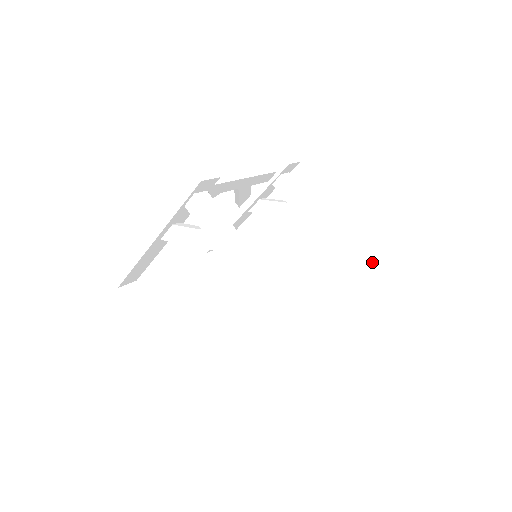
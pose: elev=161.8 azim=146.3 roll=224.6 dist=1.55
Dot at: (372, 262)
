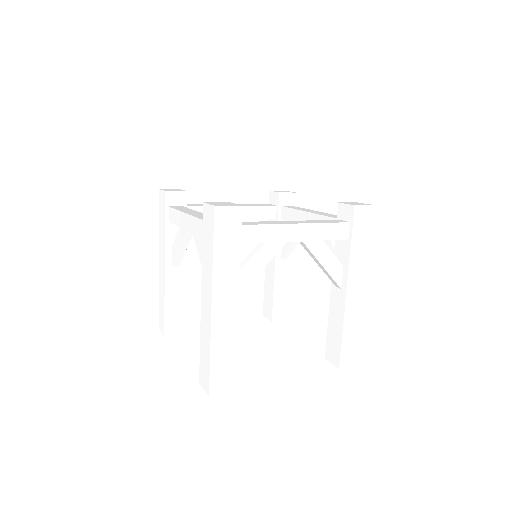
Dot at: (355, 204)
